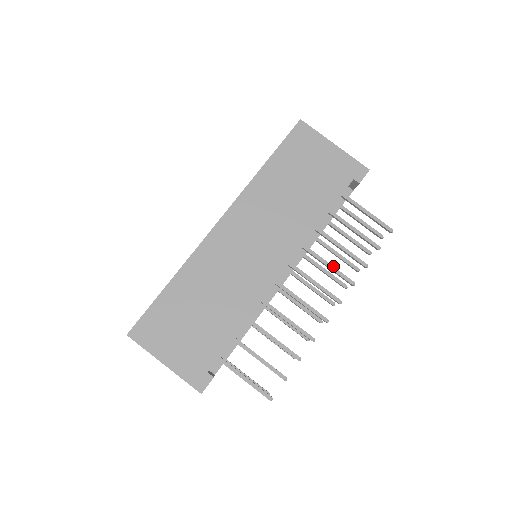
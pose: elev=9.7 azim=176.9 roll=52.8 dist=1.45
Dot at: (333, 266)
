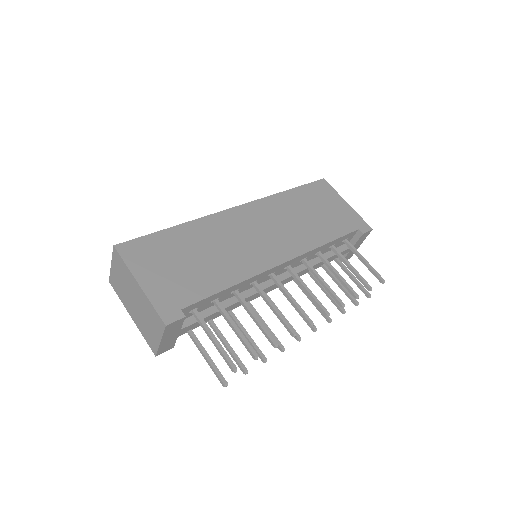
Dot at: (327, 284)
